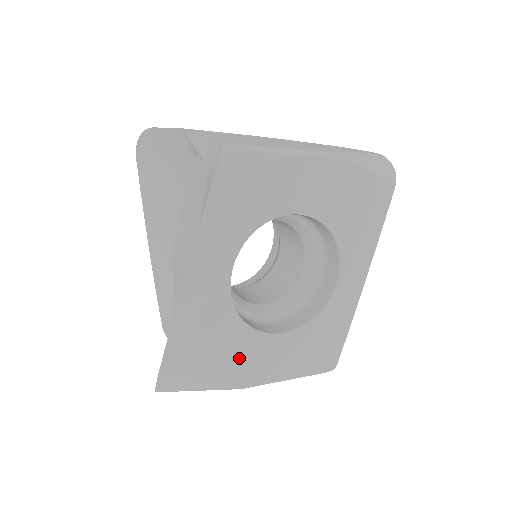
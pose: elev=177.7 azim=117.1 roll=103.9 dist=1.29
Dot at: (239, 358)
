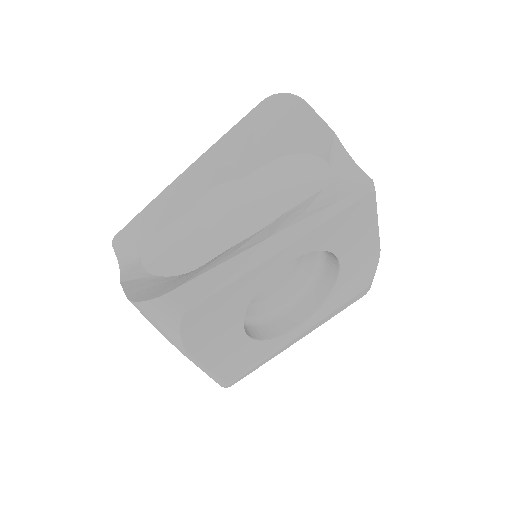
Dot at: (215, 329)
